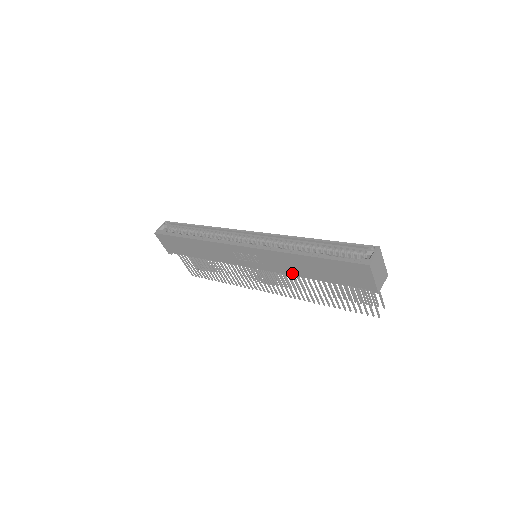
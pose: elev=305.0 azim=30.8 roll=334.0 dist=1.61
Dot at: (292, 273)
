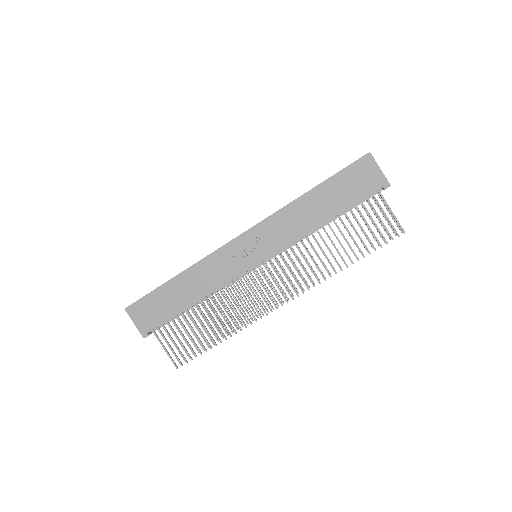
Dot at: (303, 232)
